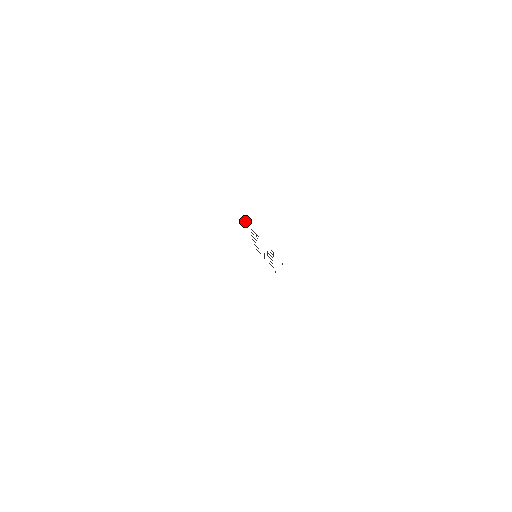
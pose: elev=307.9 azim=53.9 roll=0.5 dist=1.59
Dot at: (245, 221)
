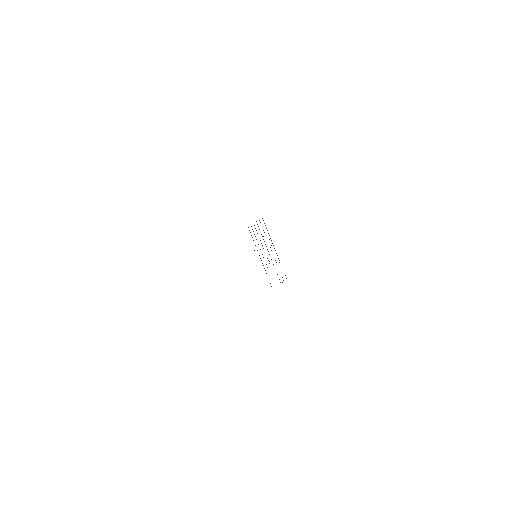
Dot at: occluded
